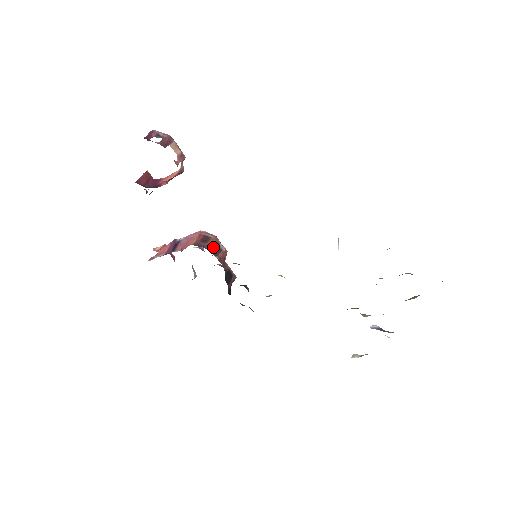
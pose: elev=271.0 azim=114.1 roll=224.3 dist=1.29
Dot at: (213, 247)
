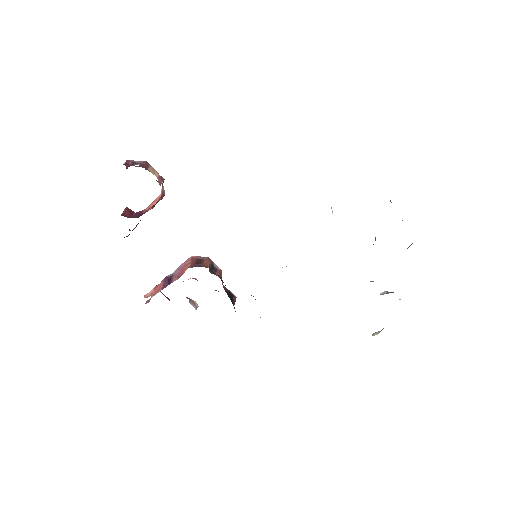
Dot at: (209, 266)
